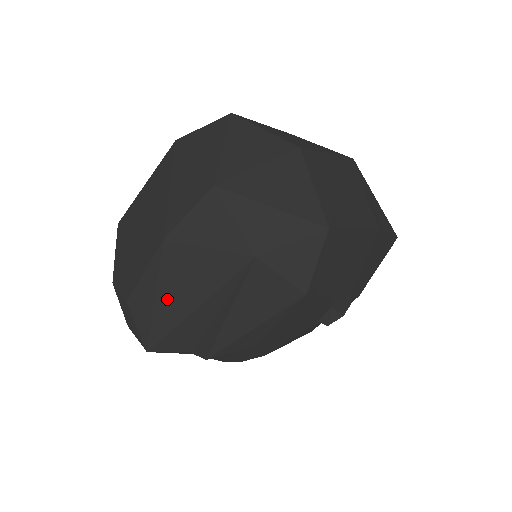
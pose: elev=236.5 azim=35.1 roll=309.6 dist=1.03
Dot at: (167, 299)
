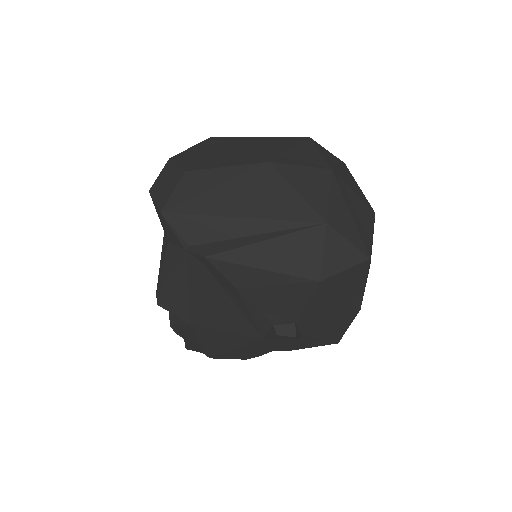
Dot at: (226, 194)
